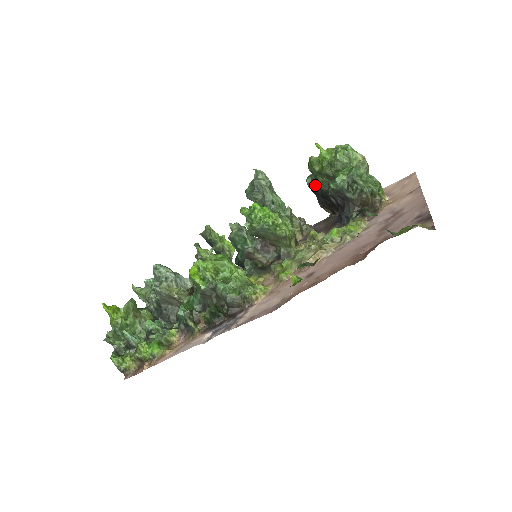
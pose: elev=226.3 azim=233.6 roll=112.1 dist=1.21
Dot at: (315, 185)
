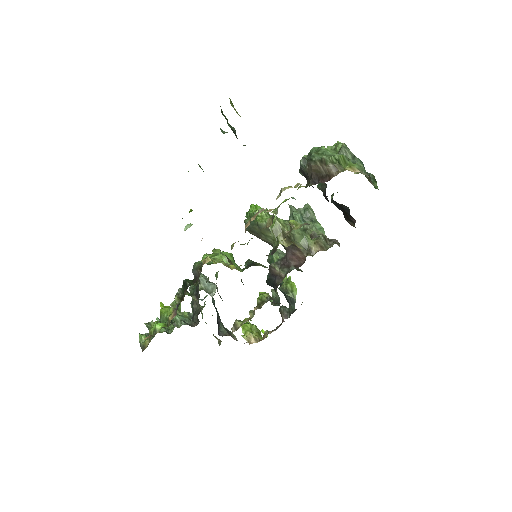
Dot at: occluded
